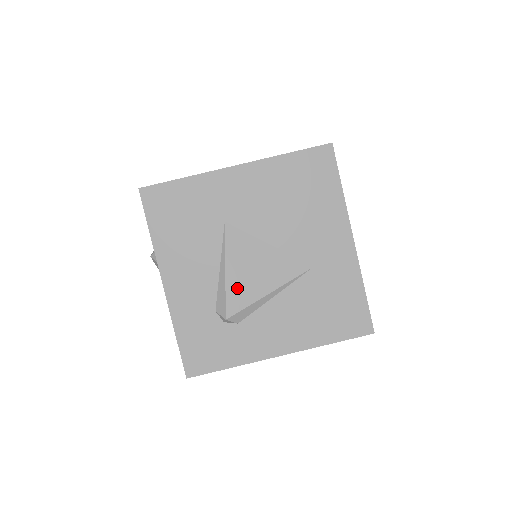
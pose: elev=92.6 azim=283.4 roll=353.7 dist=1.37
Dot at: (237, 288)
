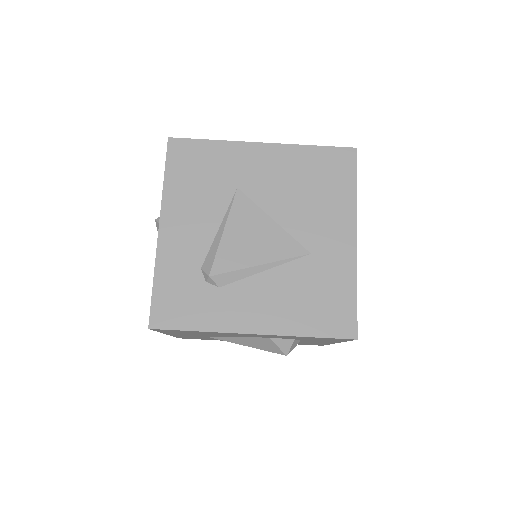
Dot at: (230, 250)
